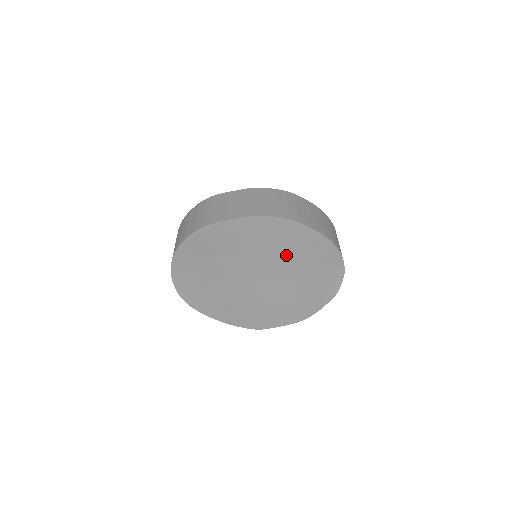
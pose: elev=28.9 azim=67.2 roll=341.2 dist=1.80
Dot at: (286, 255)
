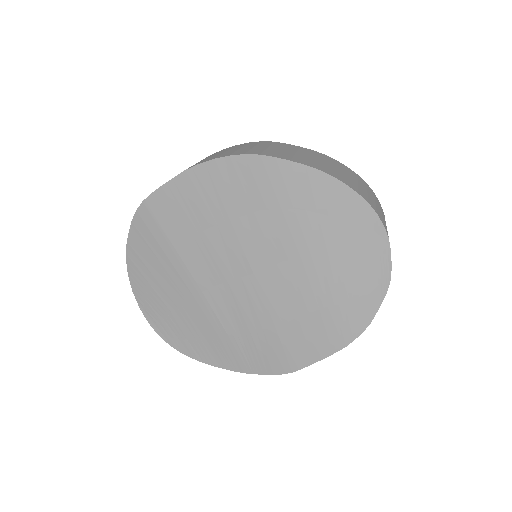
Dot at: (269, 222)
